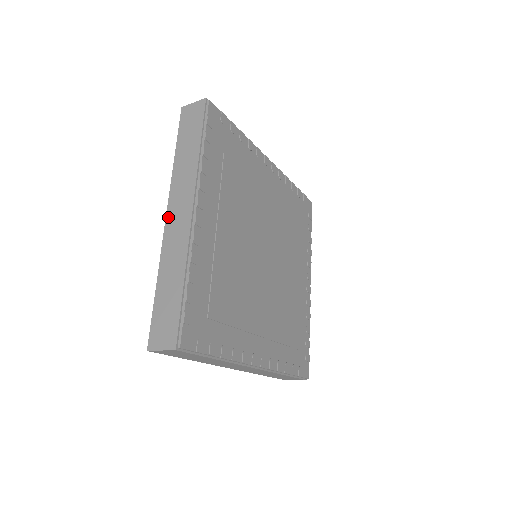
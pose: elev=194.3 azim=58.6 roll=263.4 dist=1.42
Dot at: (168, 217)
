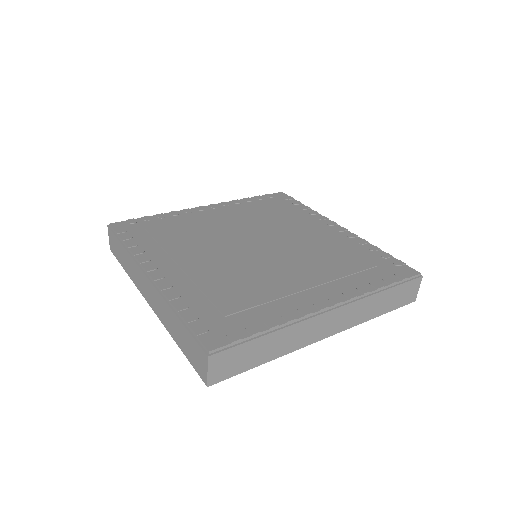
Dot at: occluded
